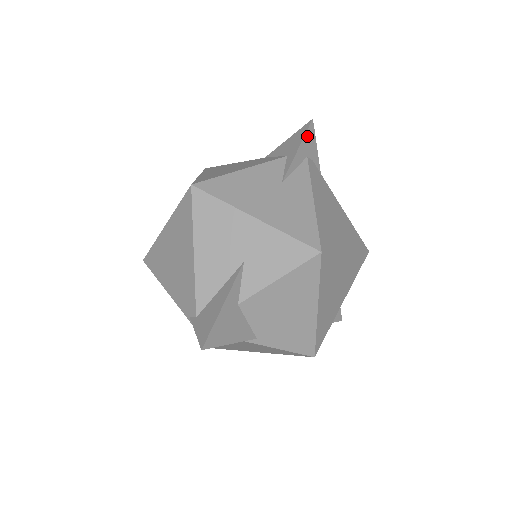
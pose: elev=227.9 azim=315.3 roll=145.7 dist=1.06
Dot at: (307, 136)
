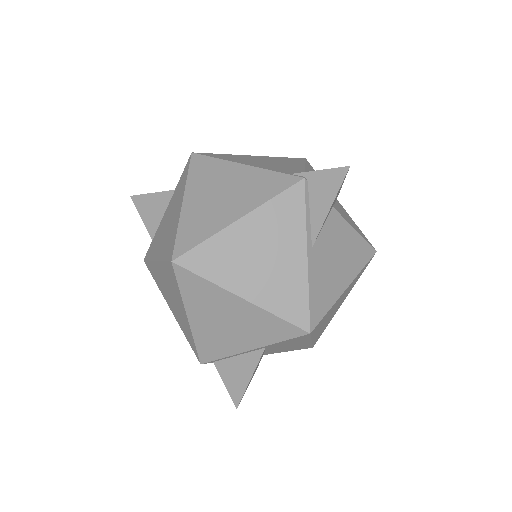
Dot at: occluded
